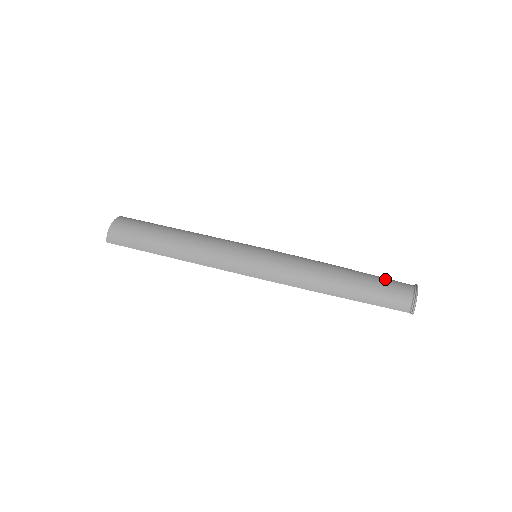
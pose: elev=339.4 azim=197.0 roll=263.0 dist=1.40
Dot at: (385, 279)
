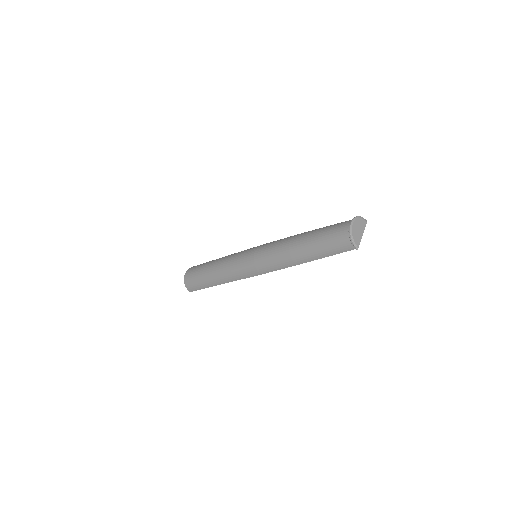
Dot at: (329, 229)
